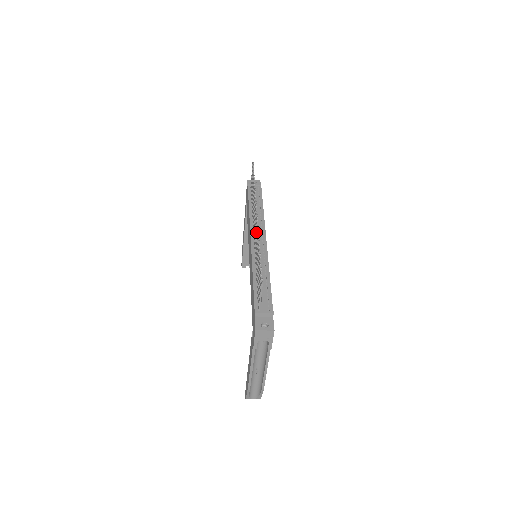
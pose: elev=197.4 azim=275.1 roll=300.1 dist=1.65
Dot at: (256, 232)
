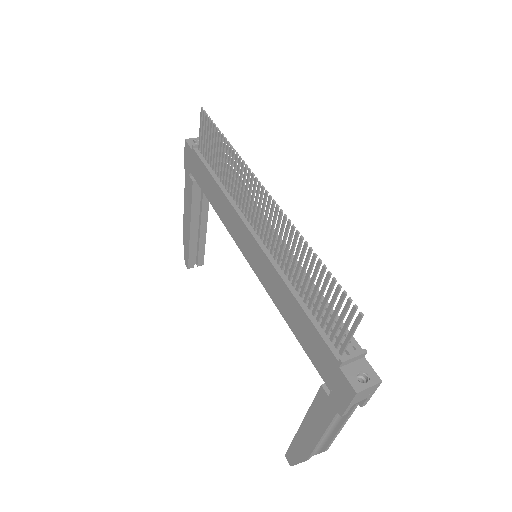
Dot at: occluded
